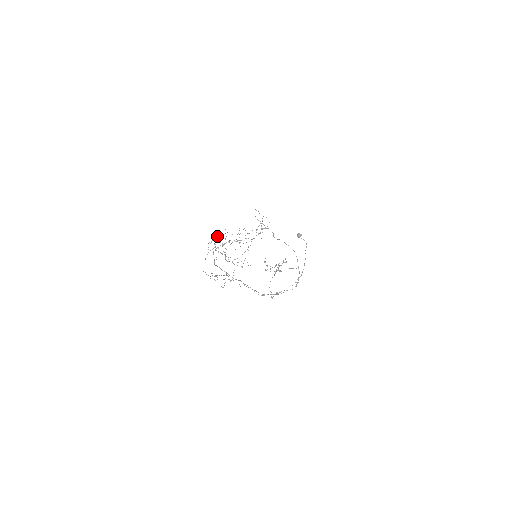
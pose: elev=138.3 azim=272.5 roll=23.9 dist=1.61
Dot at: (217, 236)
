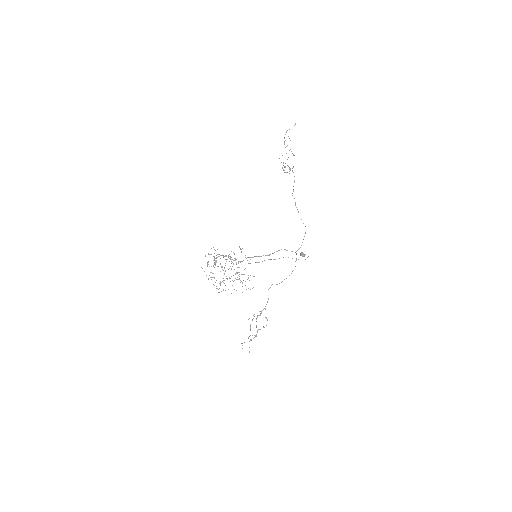
Dot at: occluded
